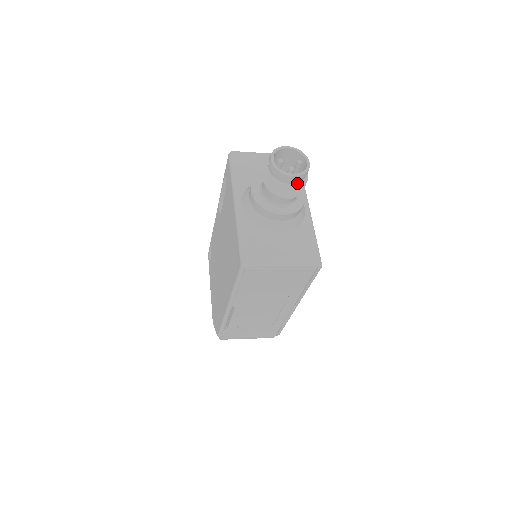
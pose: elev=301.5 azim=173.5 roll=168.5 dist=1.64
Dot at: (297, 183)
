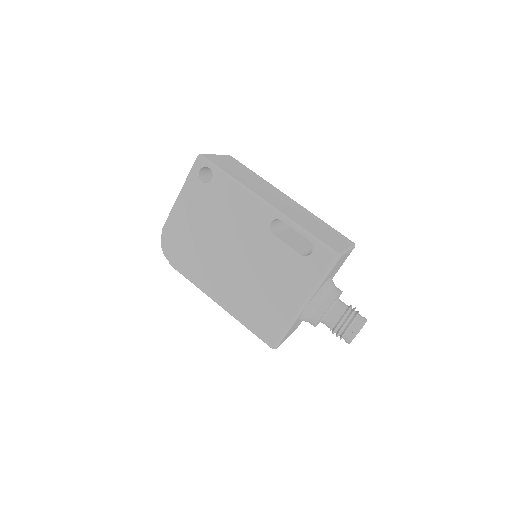
Dot at: occluded
